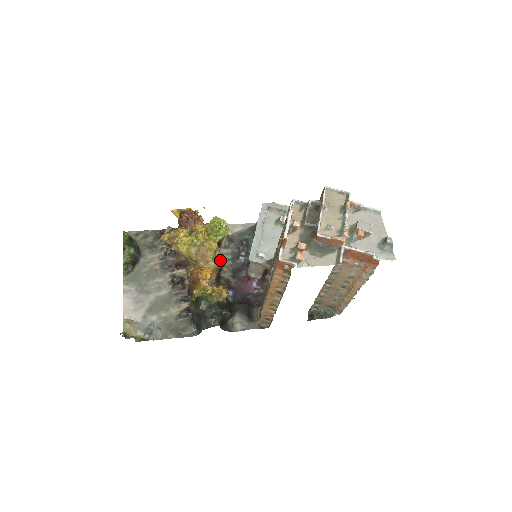
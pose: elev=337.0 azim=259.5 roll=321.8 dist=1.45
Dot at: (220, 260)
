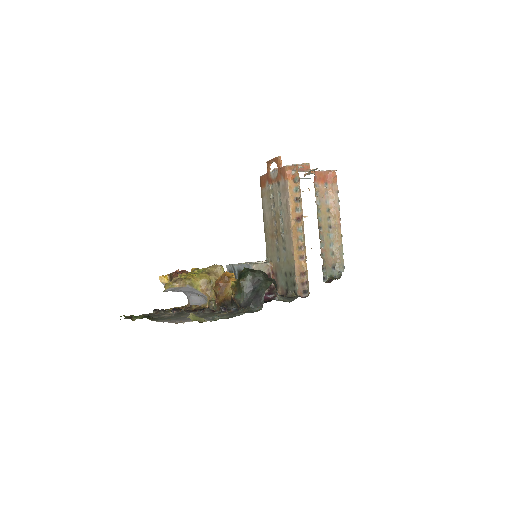
Dot at: occluded
